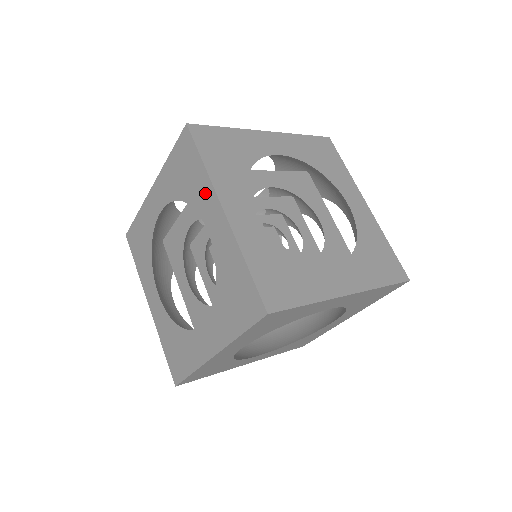
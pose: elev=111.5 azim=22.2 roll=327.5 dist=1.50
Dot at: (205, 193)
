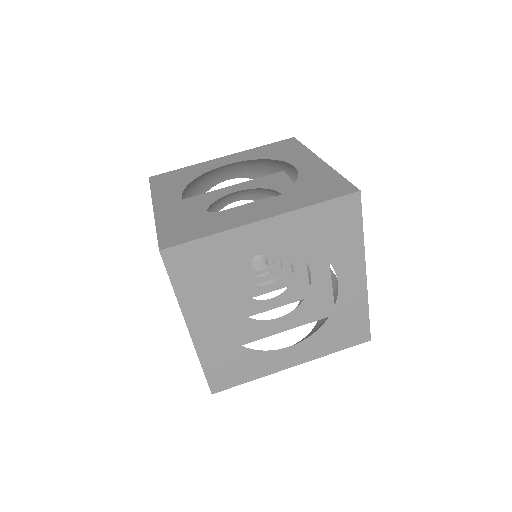
Dot at: occluded
